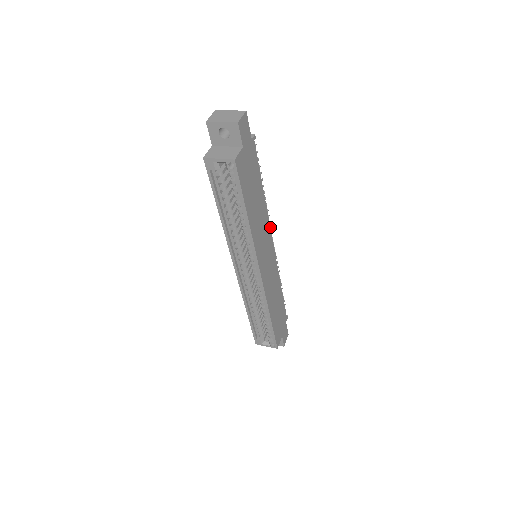
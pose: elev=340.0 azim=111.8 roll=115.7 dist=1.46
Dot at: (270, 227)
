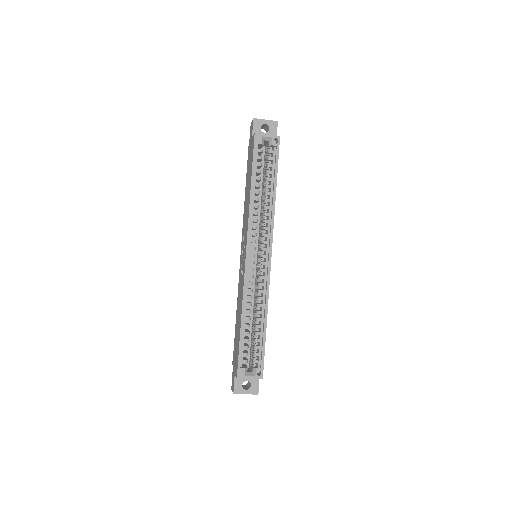
Dot at: occluded
